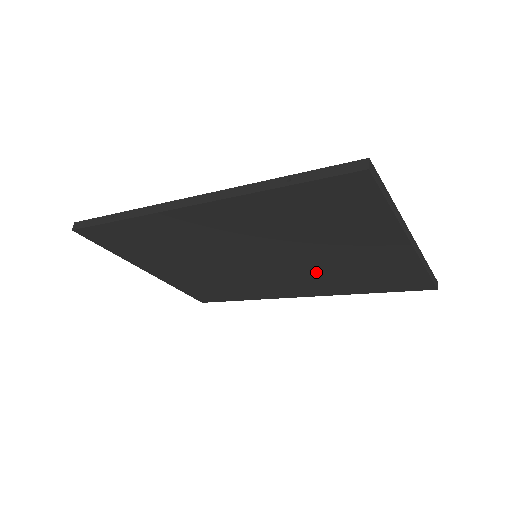
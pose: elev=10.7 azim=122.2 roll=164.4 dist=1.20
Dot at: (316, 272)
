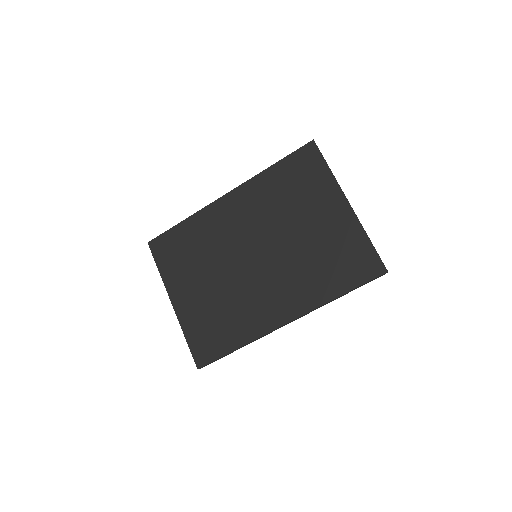
Dot at: (296, 265)
